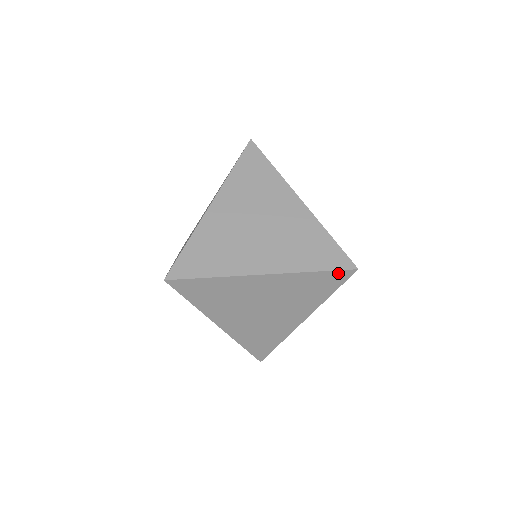
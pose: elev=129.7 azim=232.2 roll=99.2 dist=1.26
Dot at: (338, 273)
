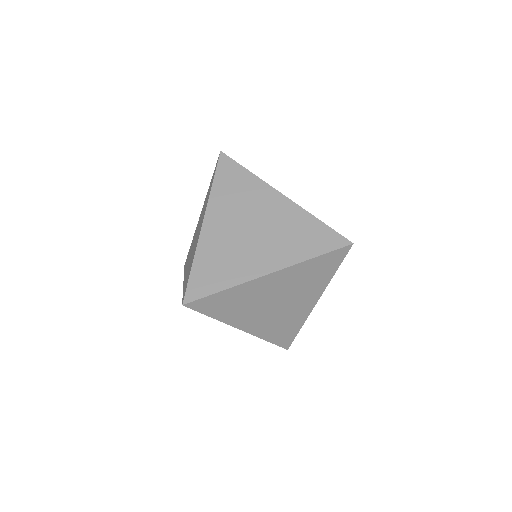
Dot at: (336, 252)
